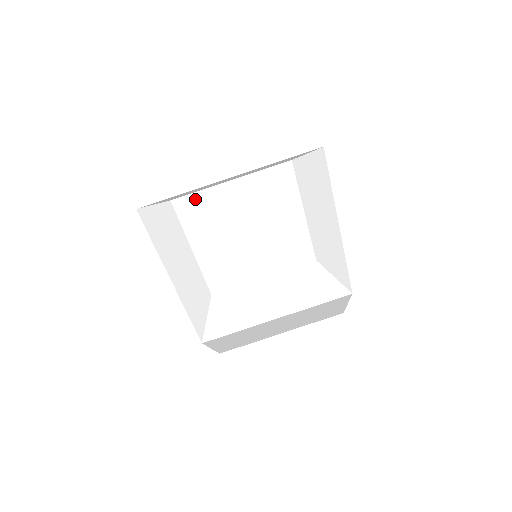
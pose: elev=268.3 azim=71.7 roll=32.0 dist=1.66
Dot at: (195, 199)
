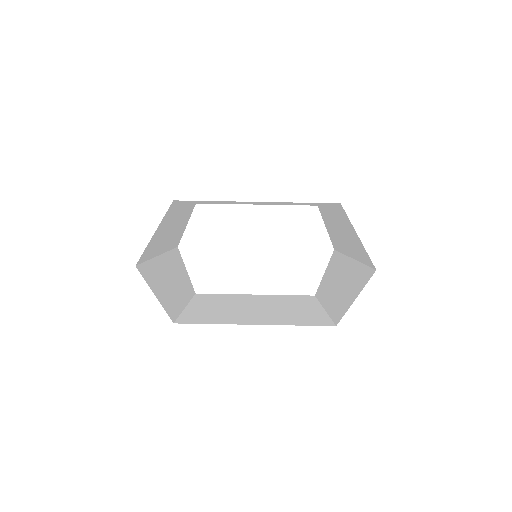
Dot at: occluded
